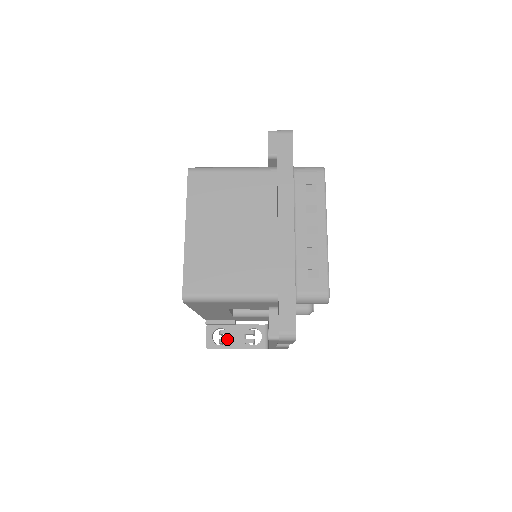
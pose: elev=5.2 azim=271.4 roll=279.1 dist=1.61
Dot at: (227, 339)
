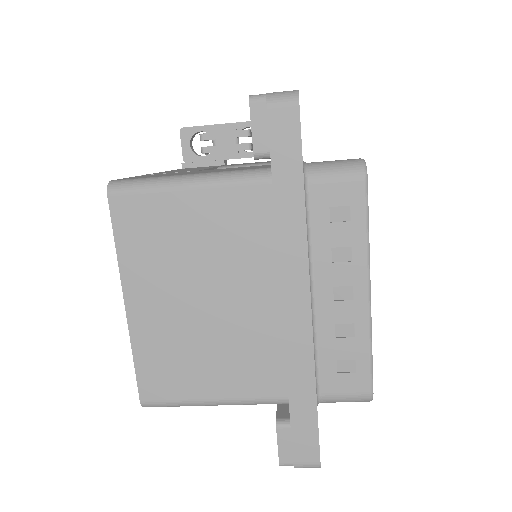
Dot at: occluded
